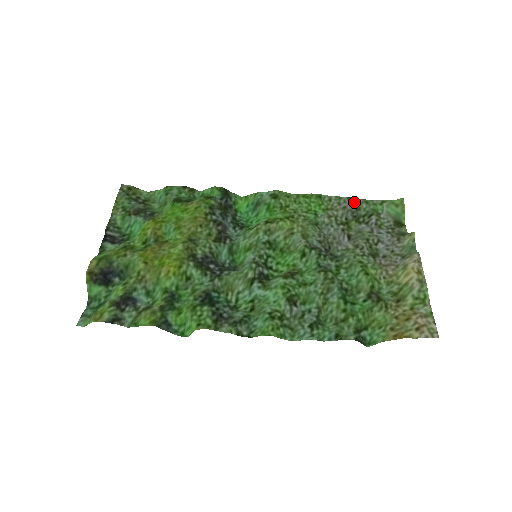
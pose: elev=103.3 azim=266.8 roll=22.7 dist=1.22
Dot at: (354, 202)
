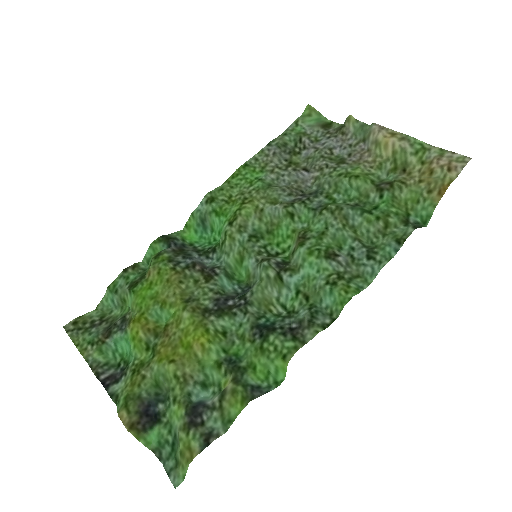
Dot at: (276, 143)
